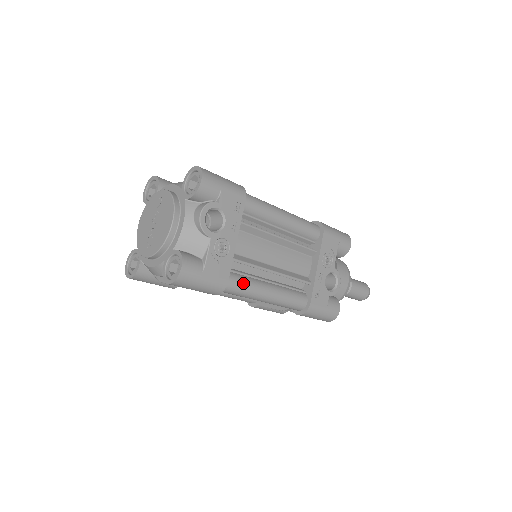
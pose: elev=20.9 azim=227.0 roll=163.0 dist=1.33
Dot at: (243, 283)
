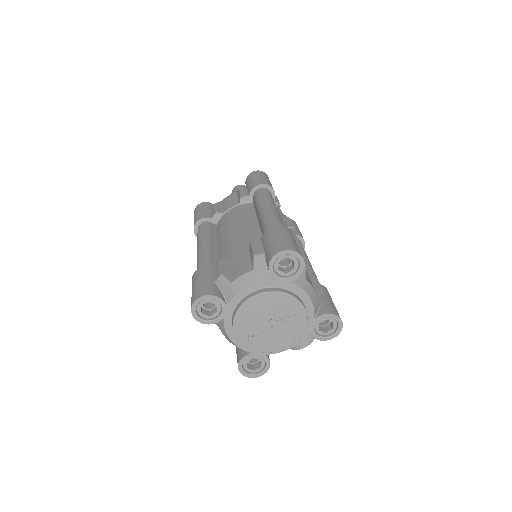
Dot at: occluded
